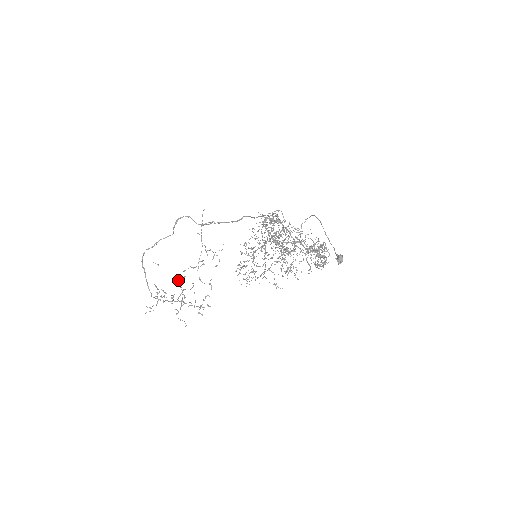
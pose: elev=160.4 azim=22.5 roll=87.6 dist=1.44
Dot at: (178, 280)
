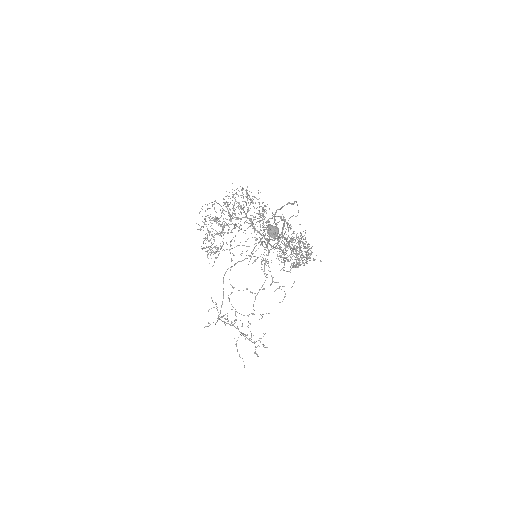
Dot at: occluded
